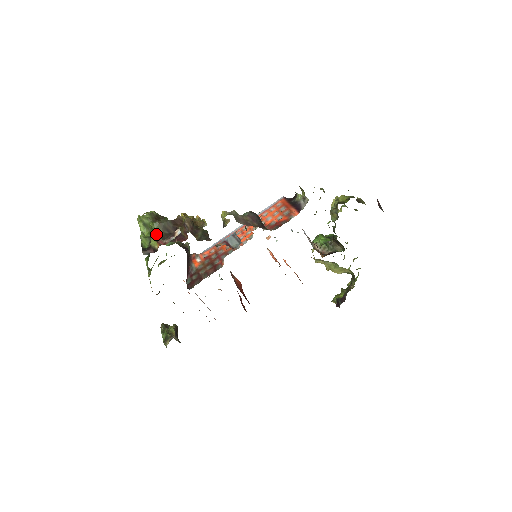
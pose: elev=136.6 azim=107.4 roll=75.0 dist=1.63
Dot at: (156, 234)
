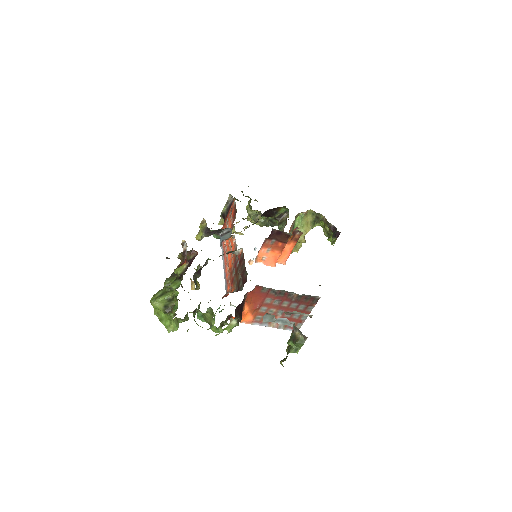
Dot at: occluded
